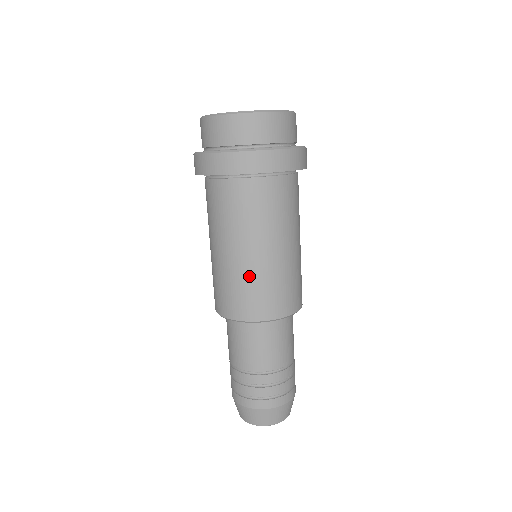
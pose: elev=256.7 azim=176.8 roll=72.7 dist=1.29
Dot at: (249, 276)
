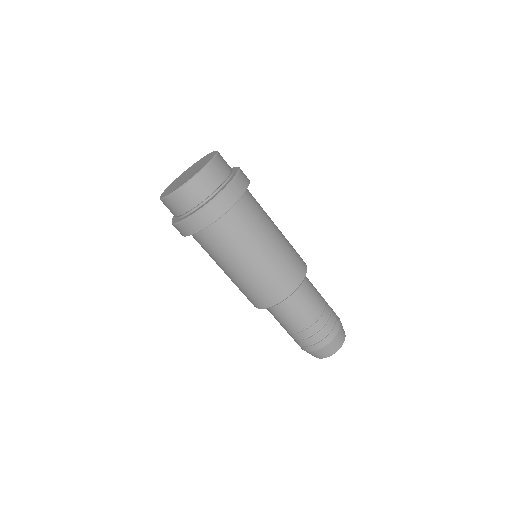
Dot at: (268, 271)
